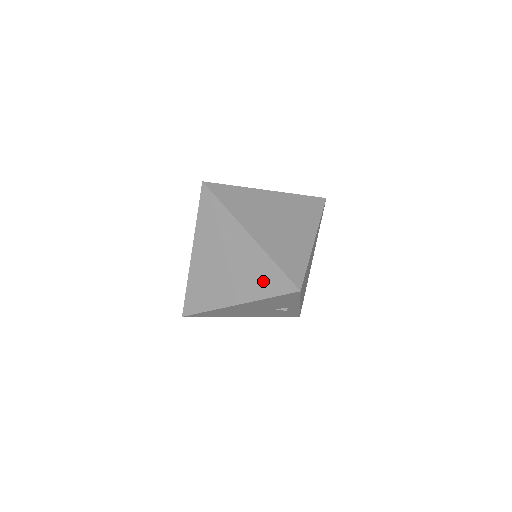
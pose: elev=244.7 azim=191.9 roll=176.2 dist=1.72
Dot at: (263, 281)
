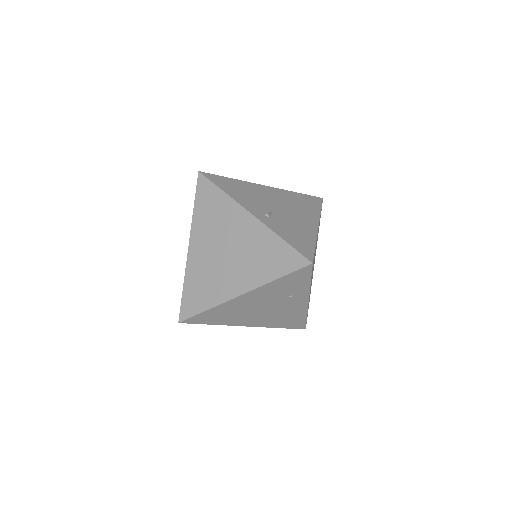
Dot at: (286, 322)
